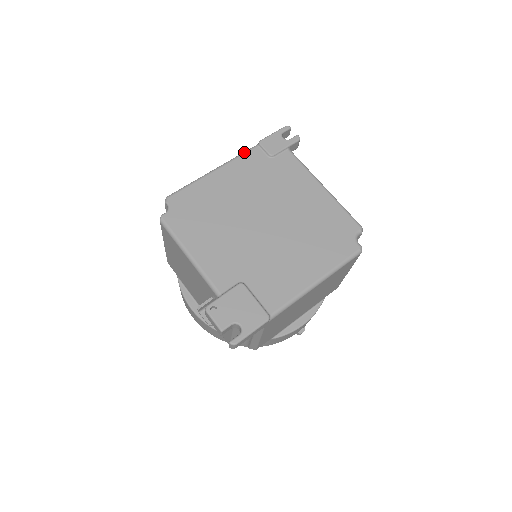
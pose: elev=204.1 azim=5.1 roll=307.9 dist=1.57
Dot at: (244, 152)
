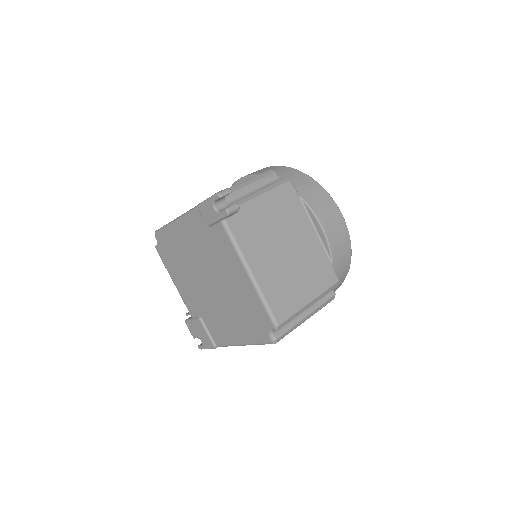
Dot at: (190, 211)
